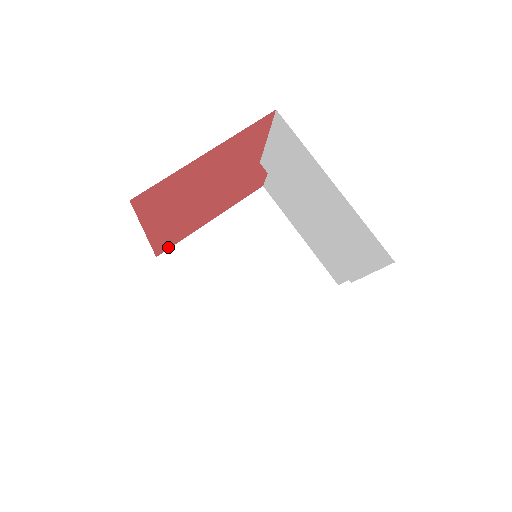
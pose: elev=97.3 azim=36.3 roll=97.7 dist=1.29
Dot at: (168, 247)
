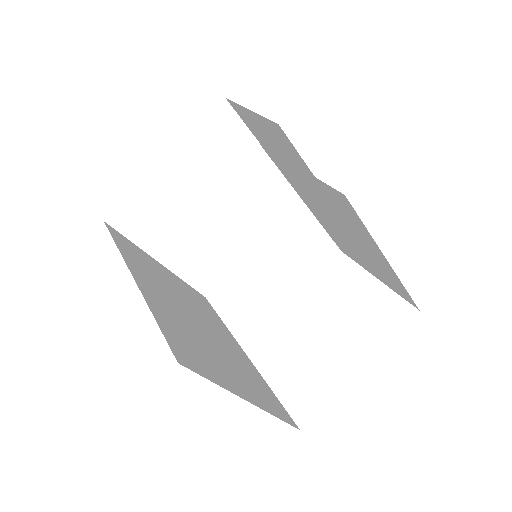
Dot at: (118, 209)
